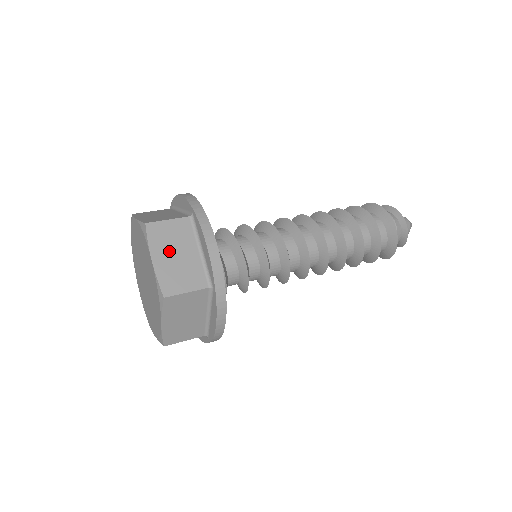
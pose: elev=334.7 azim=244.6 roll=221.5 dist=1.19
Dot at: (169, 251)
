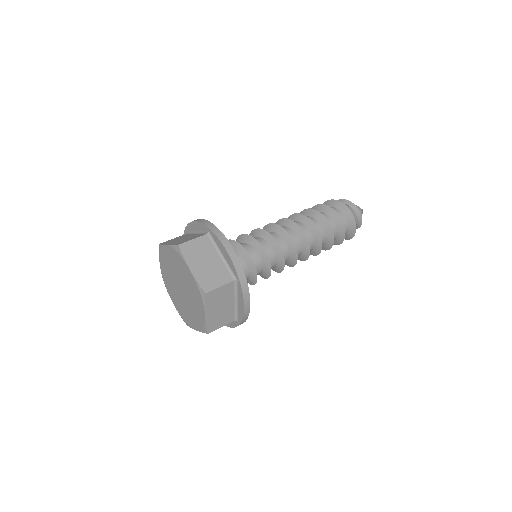
Dot at: (200, 261)
